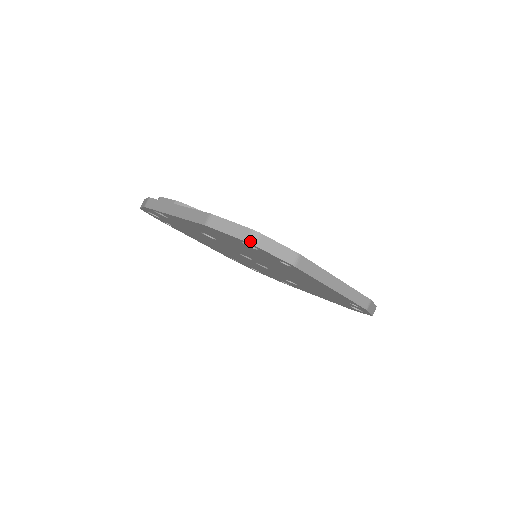
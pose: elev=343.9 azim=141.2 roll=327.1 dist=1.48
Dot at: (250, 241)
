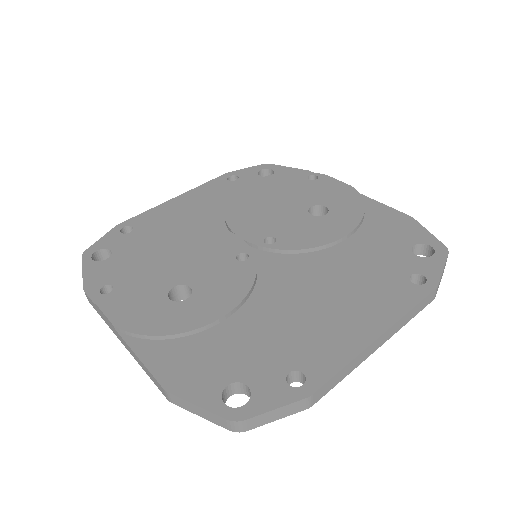
Dot at: (235, 431)
